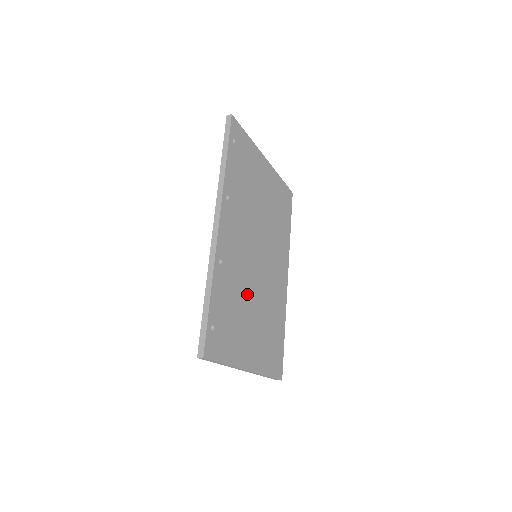
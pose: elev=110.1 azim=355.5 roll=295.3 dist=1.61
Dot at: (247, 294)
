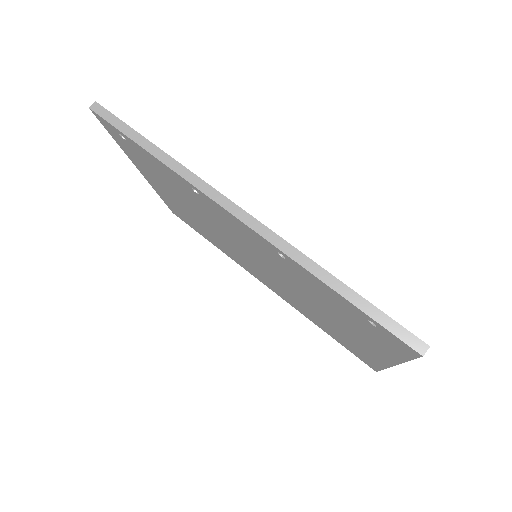
Dot at: occluded
